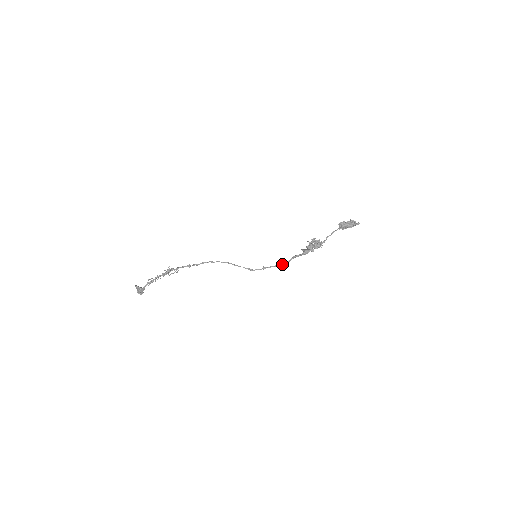
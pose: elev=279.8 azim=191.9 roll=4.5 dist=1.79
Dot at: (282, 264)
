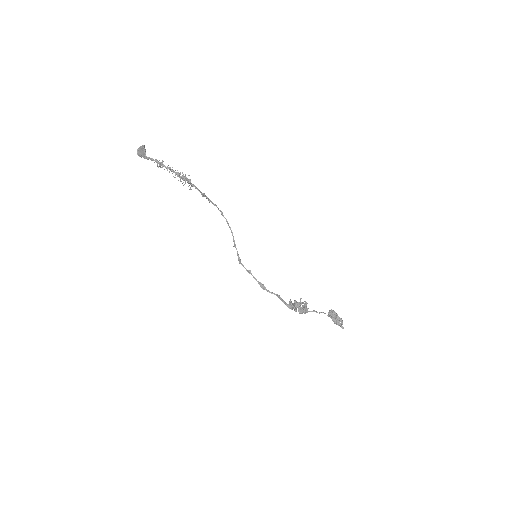
Dot at: (264, 288)
